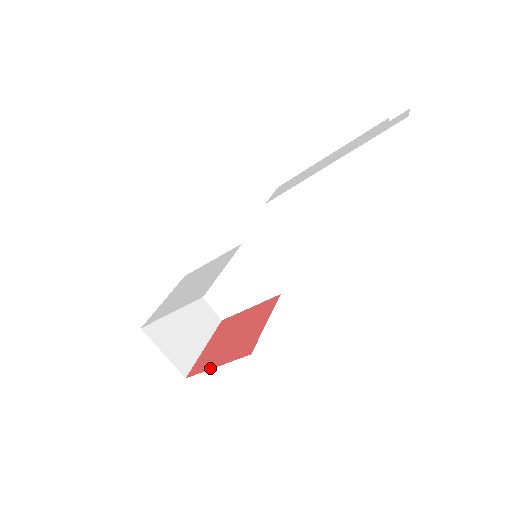
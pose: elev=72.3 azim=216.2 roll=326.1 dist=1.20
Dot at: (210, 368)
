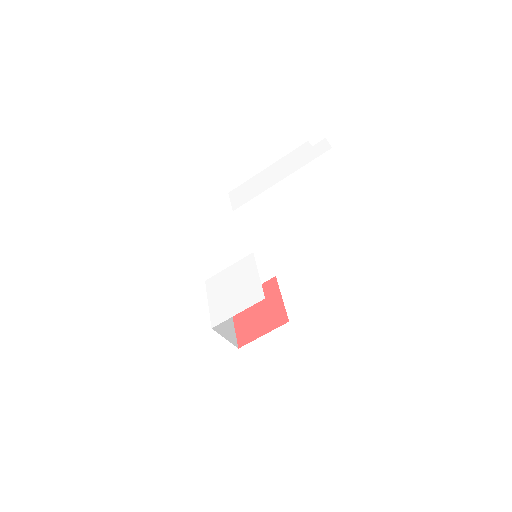
Dot at: (258, 337)
